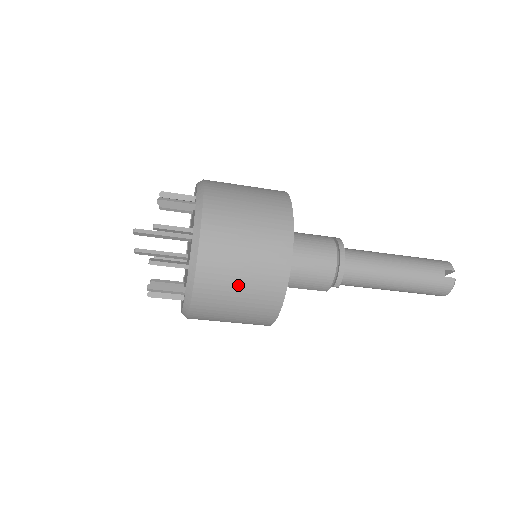
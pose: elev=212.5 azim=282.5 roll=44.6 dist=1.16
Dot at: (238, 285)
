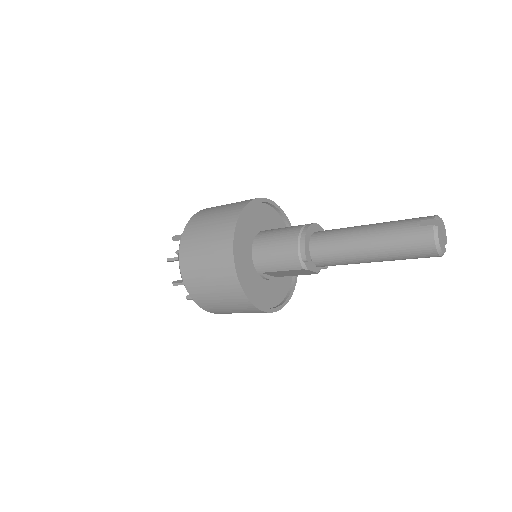
Dot at: (203, 258)
